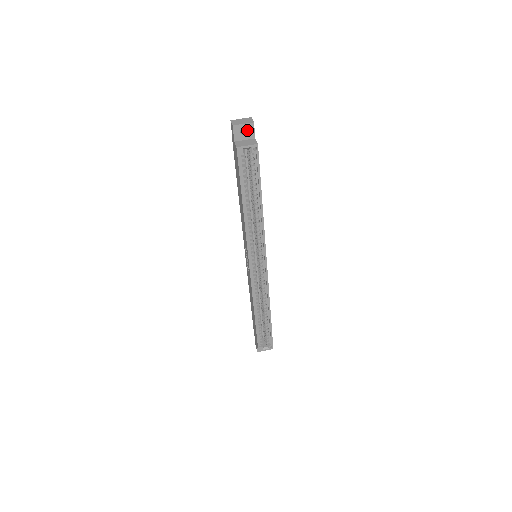
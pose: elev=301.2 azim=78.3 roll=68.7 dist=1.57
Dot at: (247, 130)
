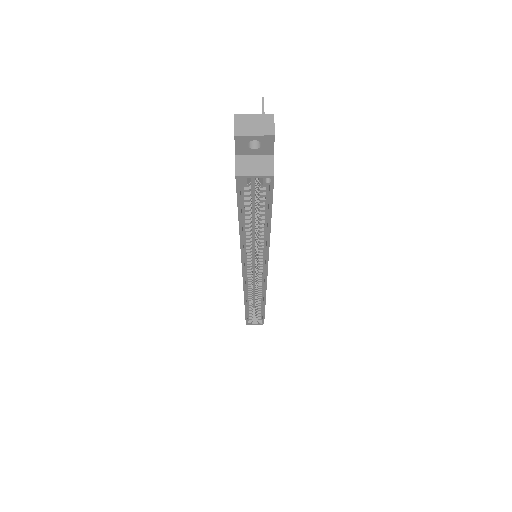
Dot at: (261, 142)
